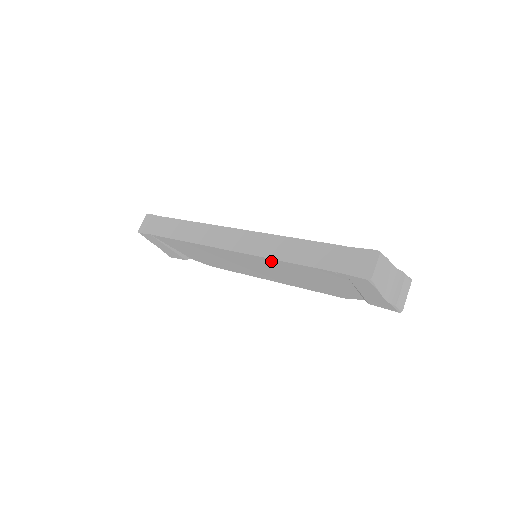
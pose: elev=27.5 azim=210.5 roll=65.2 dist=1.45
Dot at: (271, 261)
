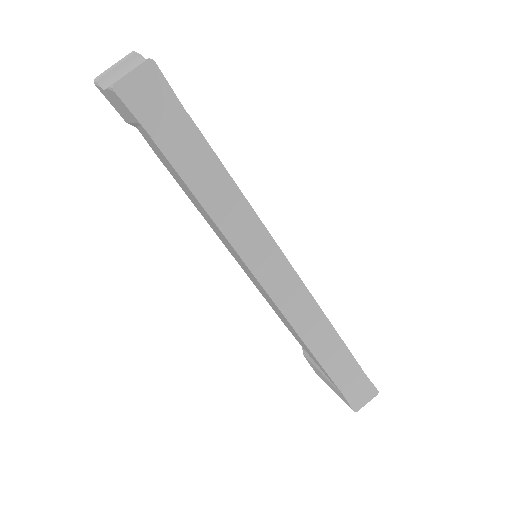
Dot at: (291, 326)
